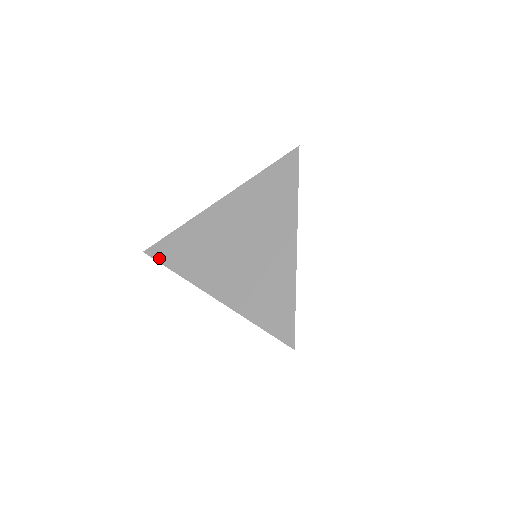
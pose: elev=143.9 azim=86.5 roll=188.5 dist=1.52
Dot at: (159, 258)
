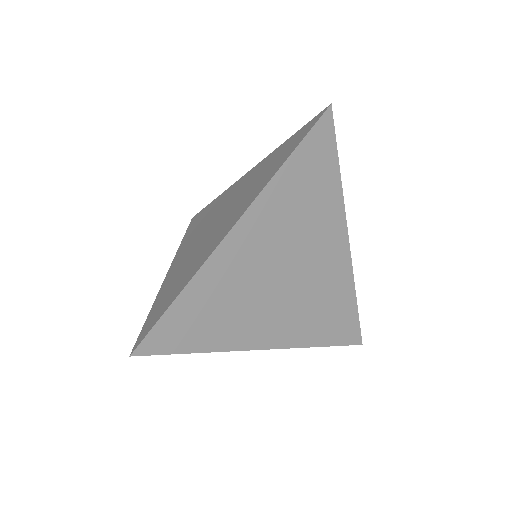
Dot at: (190, 225)
